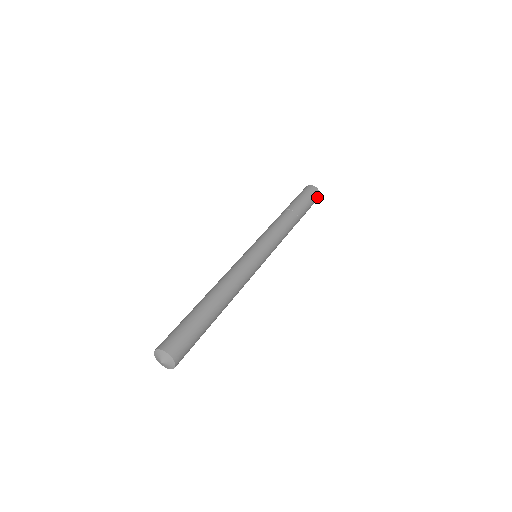
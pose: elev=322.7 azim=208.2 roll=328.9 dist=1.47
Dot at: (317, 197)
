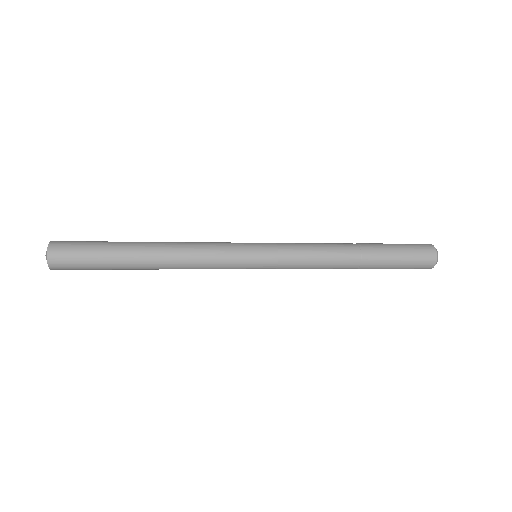
Dot at: (427, 248)
